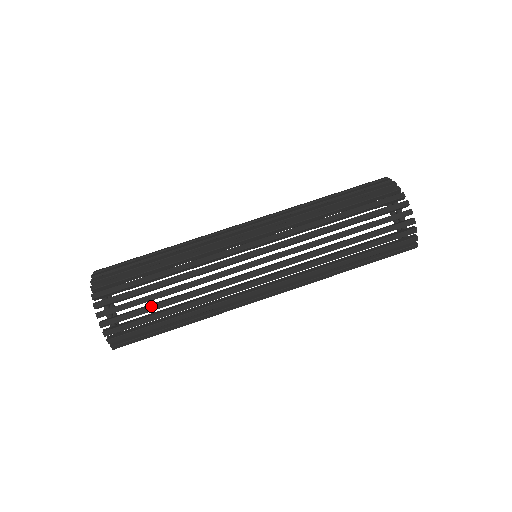
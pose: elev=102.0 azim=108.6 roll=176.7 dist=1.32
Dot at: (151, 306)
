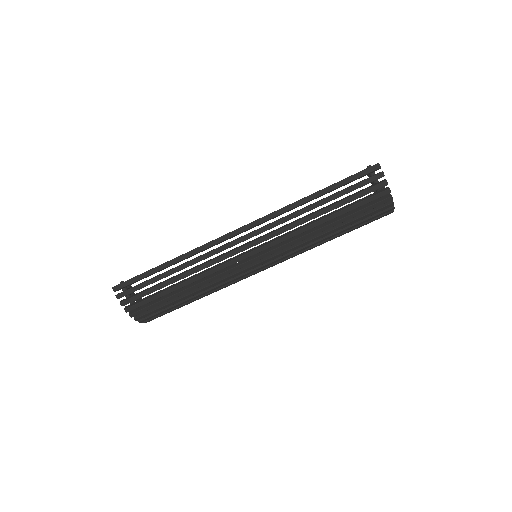
Dot at: occluded
